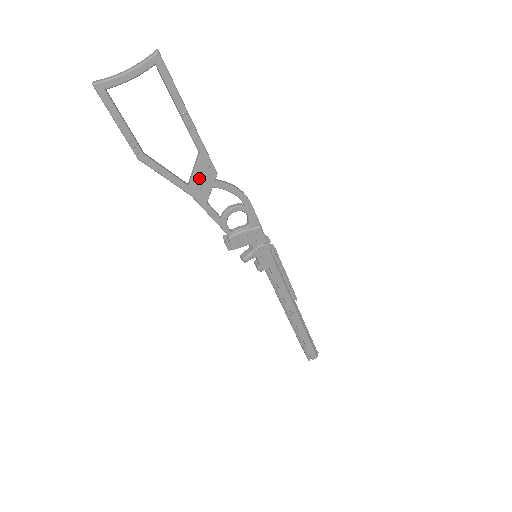
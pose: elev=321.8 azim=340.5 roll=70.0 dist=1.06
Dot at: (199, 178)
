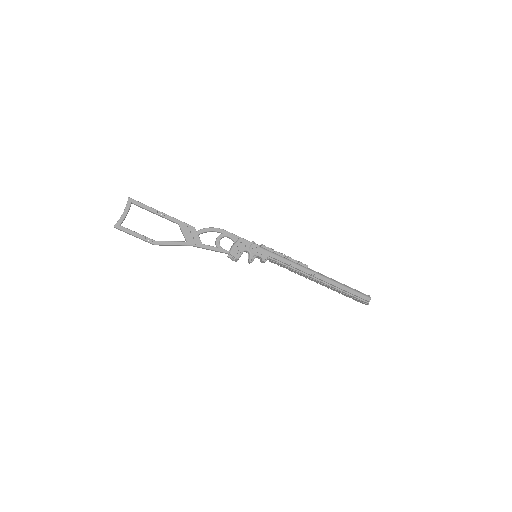
Dot at: (188, 235)
